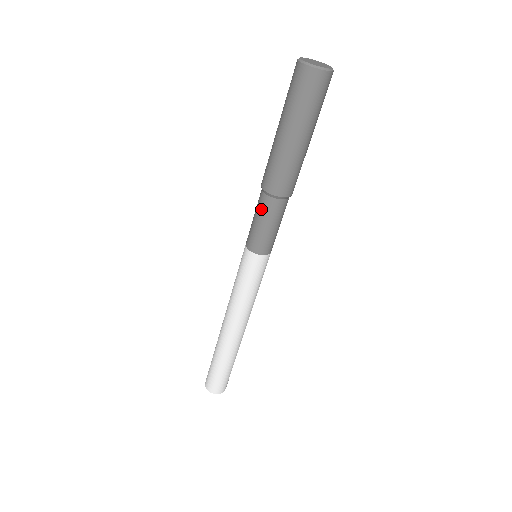
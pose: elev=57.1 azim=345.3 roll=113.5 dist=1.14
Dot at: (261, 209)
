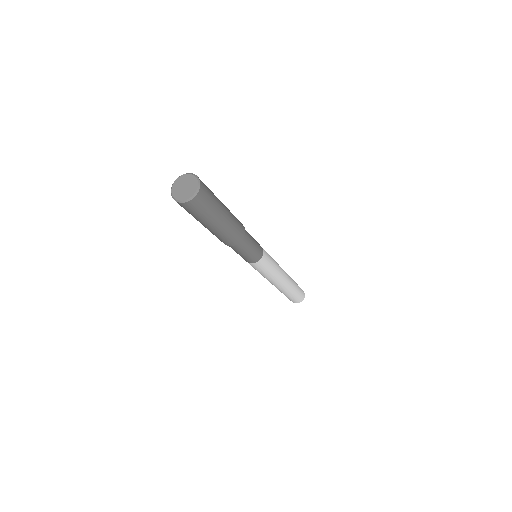
Dot at: occluded
